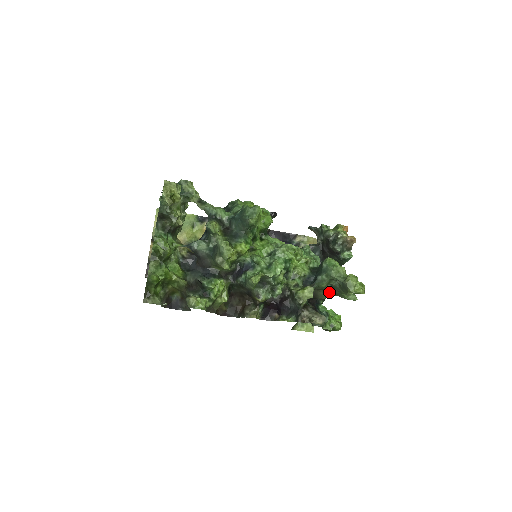
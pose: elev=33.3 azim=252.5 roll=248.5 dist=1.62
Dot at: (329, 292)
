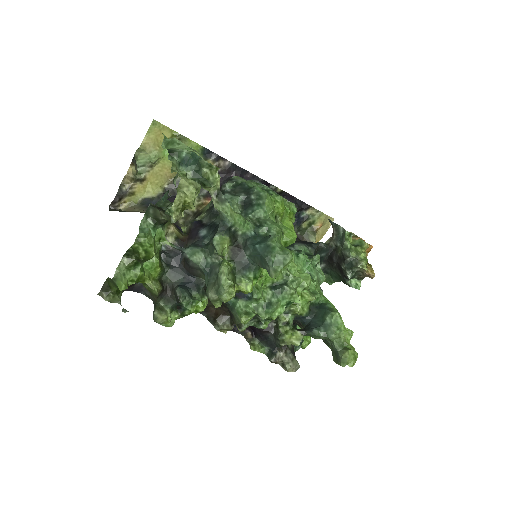
Dot at: occluded
